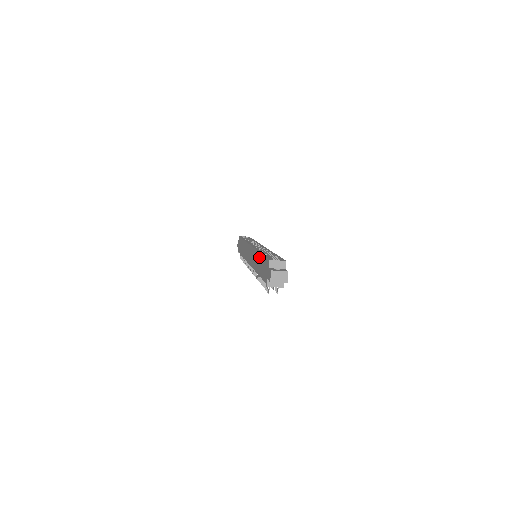
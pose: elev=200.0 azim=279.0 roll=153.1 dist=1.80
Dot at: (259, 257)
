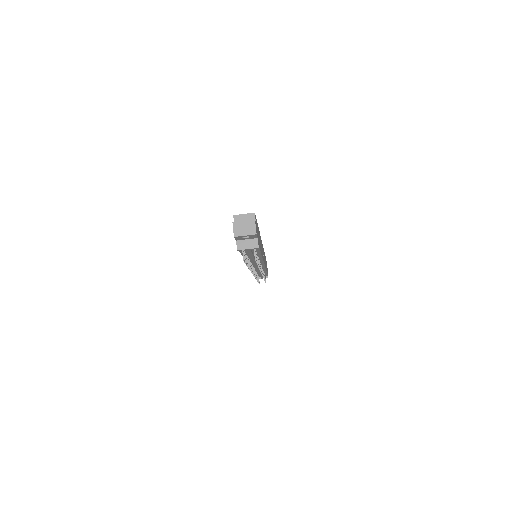
Dot at: occluded
